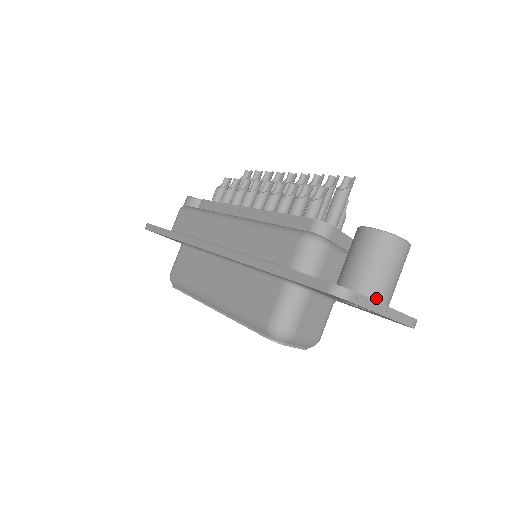
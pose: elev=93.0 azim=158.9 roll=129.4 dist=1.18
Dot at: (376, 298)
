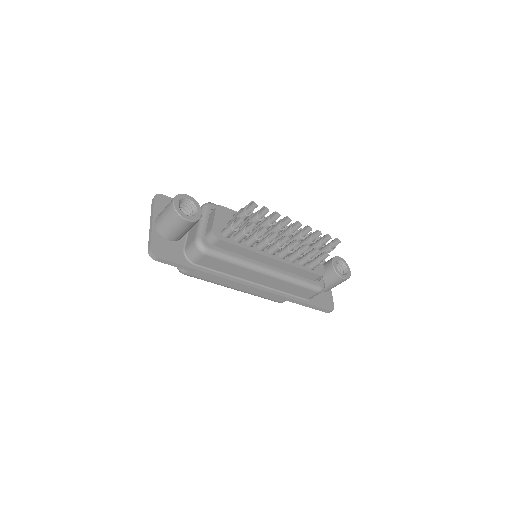
Dot at: occluded
